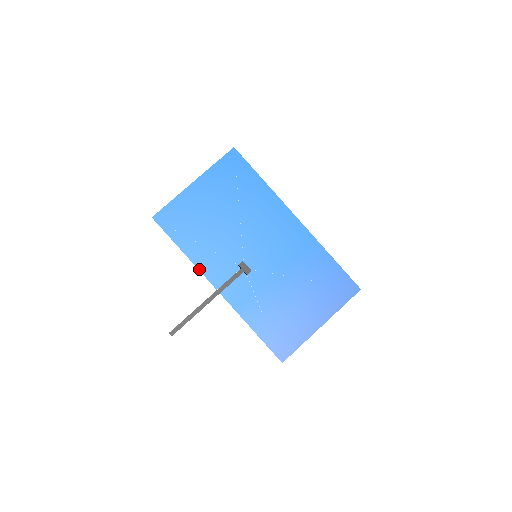
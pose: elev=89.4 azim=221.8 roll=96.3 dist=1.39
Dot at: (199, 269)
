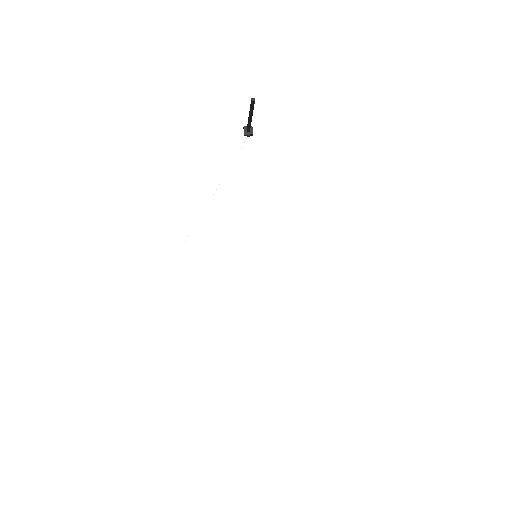
Dot at: occluded
